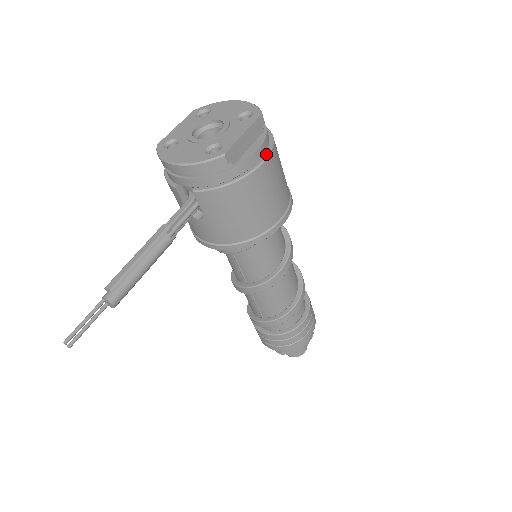
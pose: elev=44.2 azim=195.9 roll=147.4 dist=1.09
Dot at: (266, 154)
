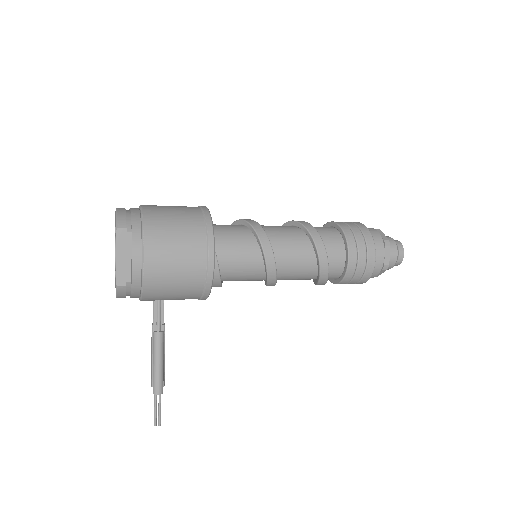
Dot at: (142, 252)
